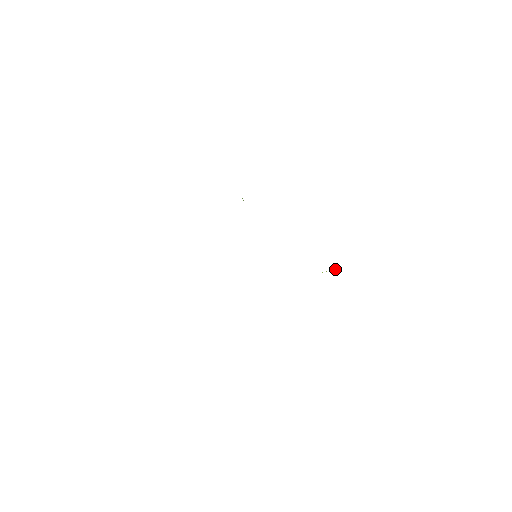
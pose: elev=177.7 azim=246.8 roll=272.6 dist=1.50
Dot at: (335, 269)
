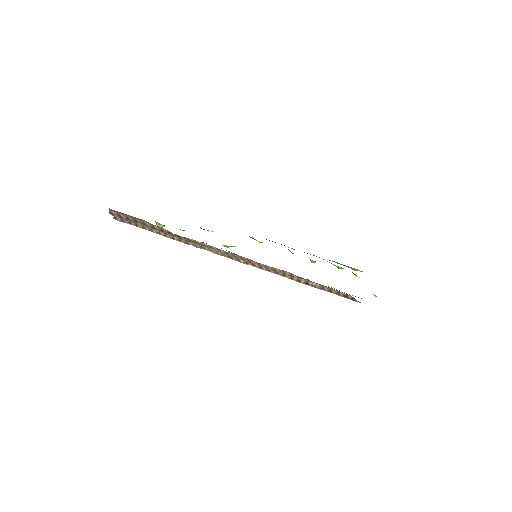
Dot at: occluded
